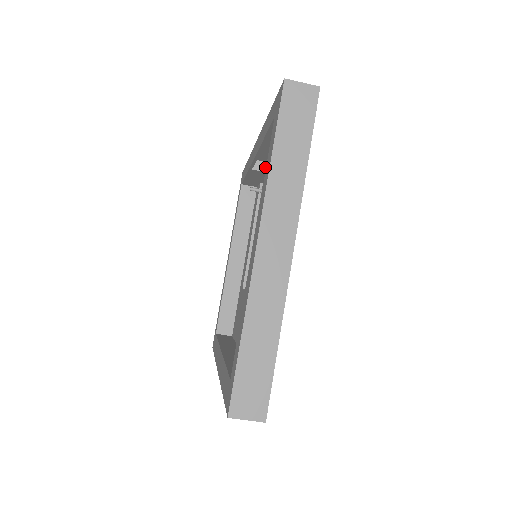
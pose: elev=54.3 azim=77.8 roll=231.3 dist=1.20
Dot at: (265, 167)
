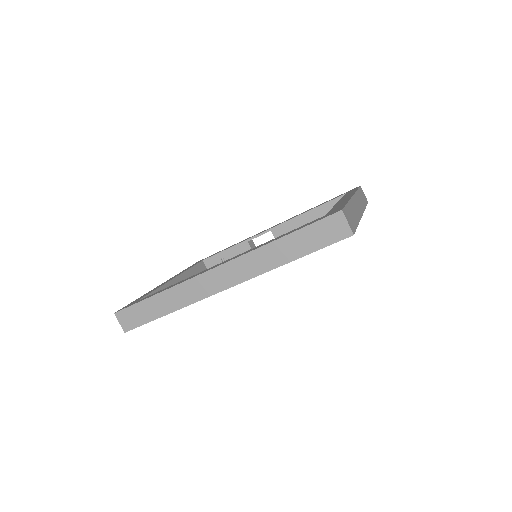
Dot at: occluded
